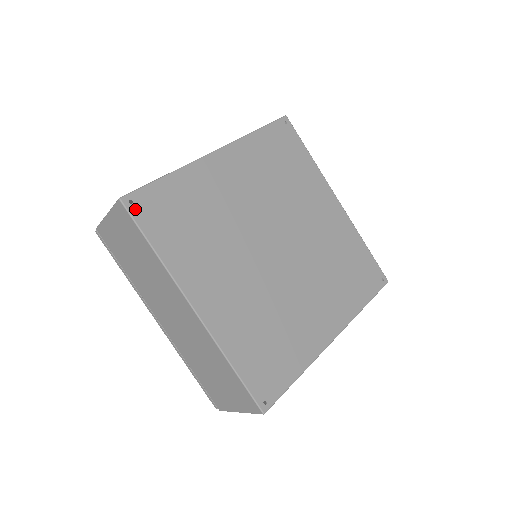
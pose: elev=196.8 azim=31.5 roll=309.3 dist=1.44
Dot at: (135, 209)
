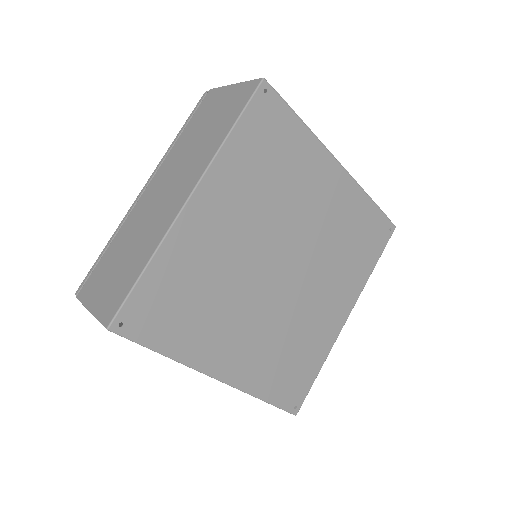
Dot at: (128, 329)
